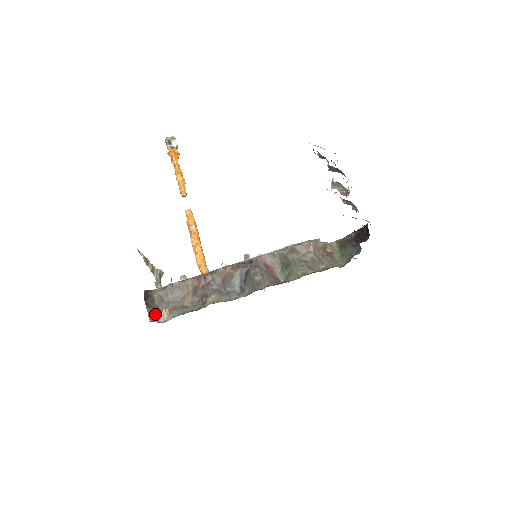
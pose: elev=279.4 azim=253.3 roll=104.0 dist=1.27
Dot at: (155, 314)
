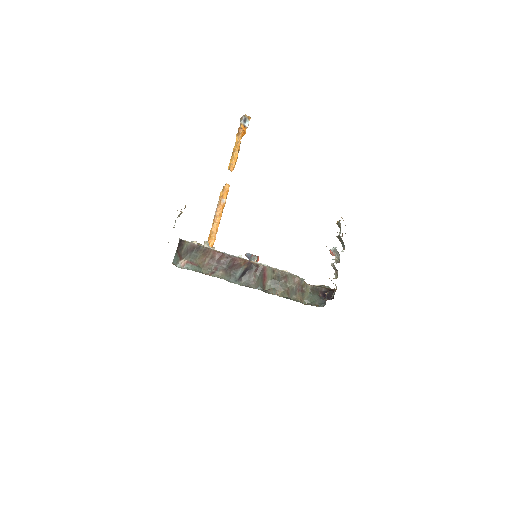
Dot at: (177, 259)
